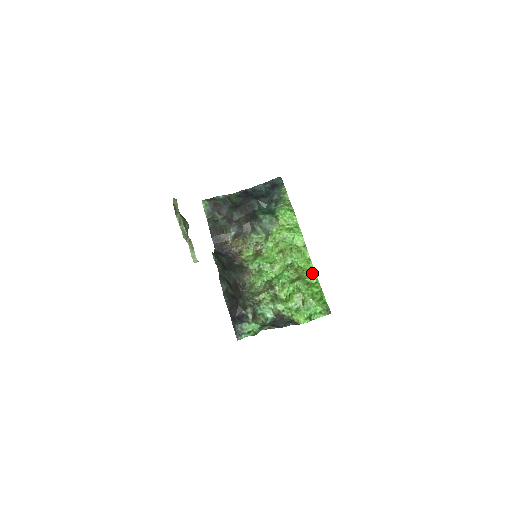
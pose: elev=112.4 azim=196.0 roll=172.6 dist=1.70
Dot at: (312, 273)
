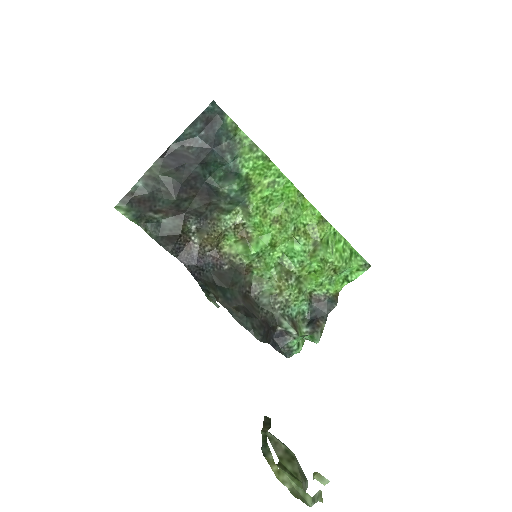
Dot at: (325, 225)
